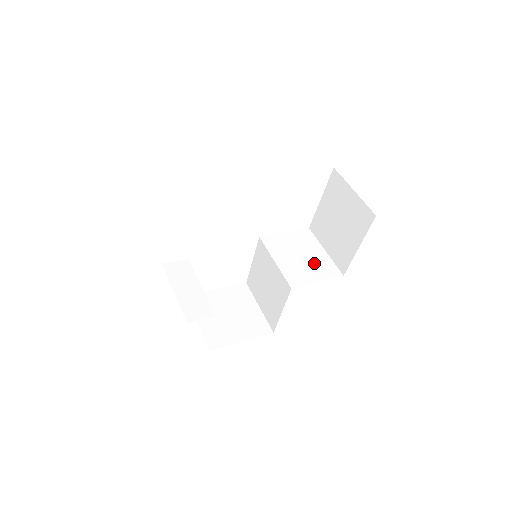
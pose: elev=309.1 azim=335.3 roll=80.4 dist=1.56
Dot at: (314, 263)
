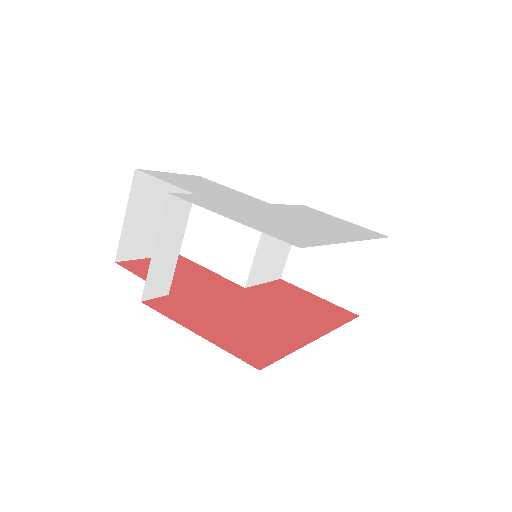
Dot at: (277, 258)
